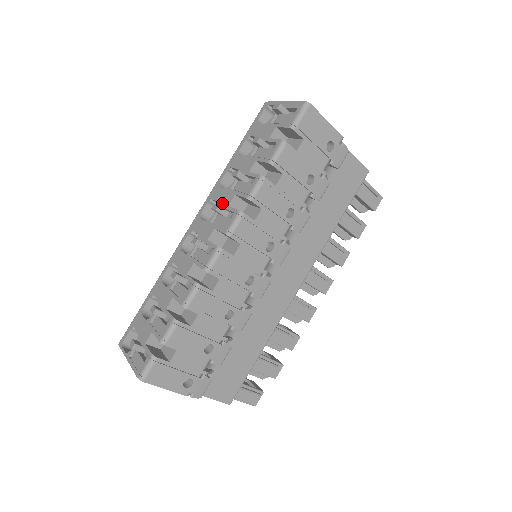
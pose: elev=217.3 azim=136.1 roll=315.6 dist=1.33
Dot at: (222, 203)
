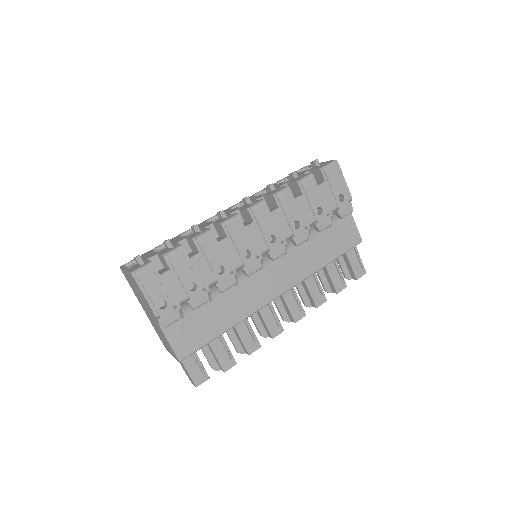
Dot at: (251, 200)
